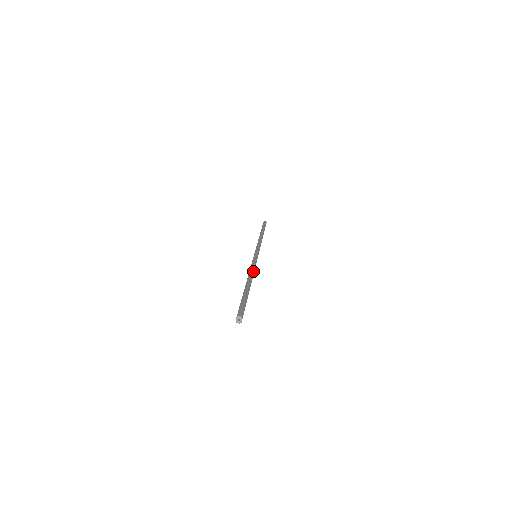
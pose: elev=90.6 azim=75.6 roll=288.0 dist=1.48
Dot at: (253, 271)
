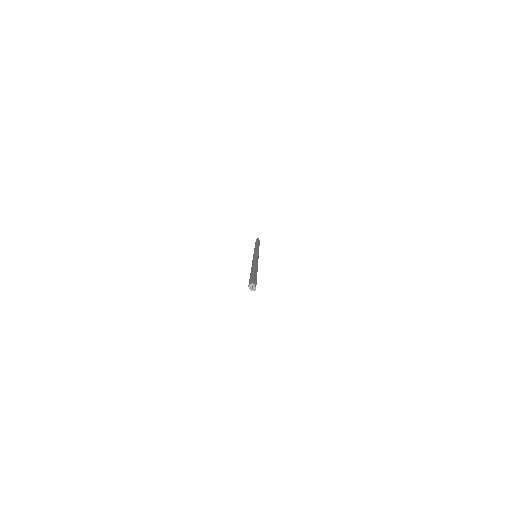
Dot at: (254, 262)
